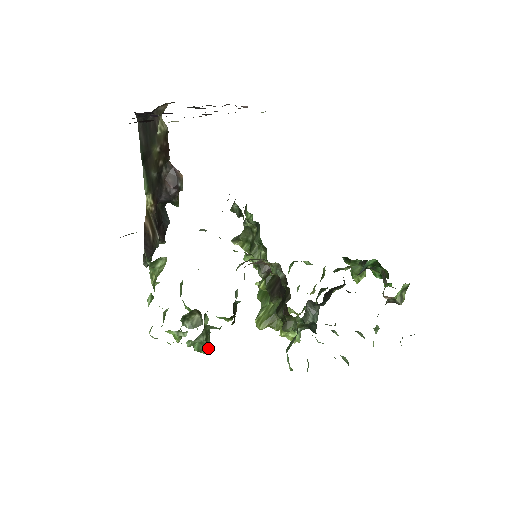
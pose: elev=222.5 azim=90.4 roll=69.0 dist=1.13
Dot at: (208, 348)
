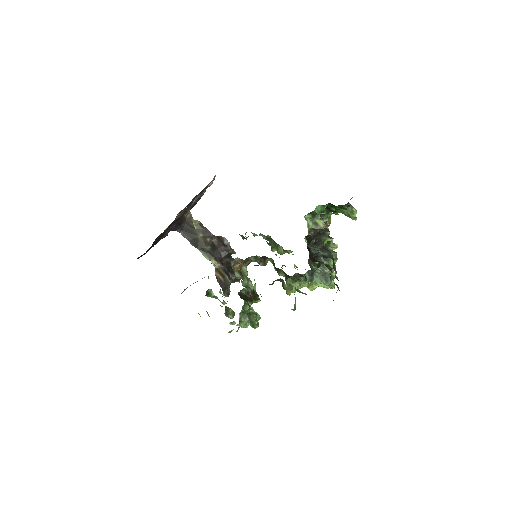
Dot at: (257, 323)
